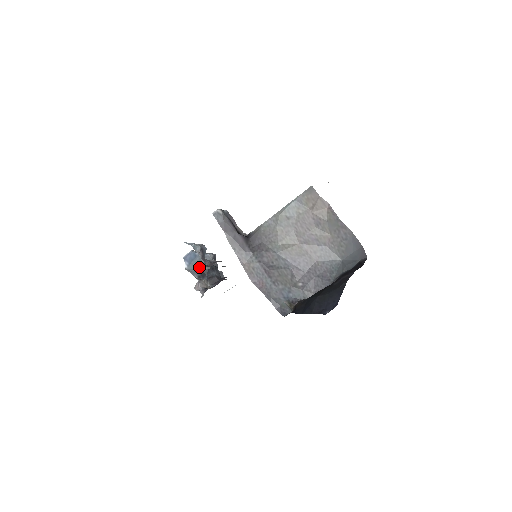
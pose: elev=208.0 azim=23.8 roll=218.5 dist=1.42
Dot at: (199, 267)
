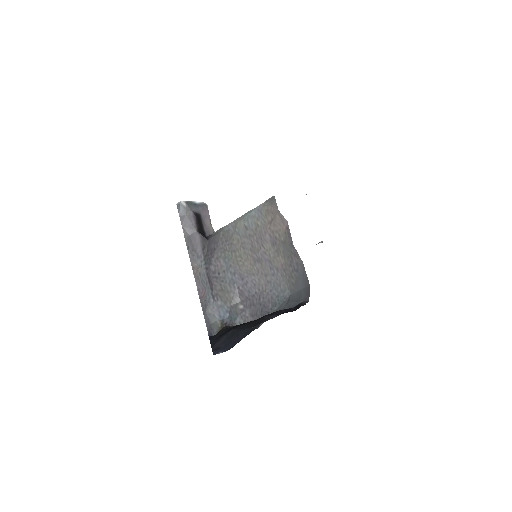
Dot at: occluded
